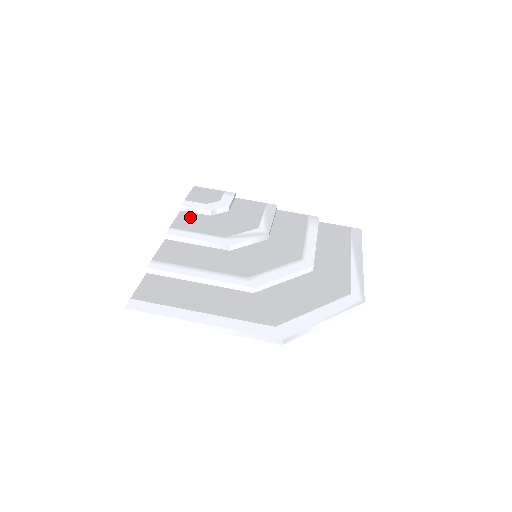
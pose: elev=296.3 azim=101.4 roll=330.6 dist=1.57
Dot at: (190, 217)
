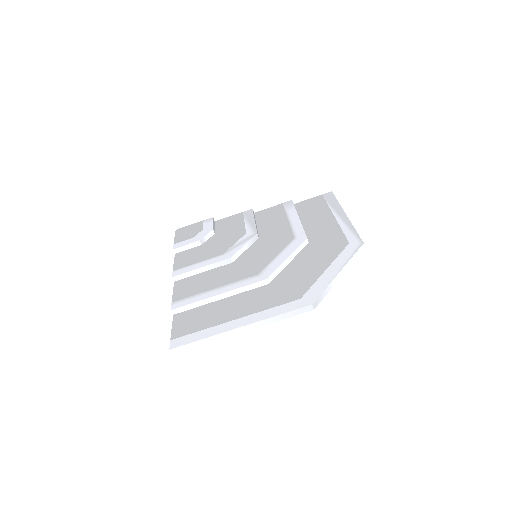
Dot at: (185, 255)
